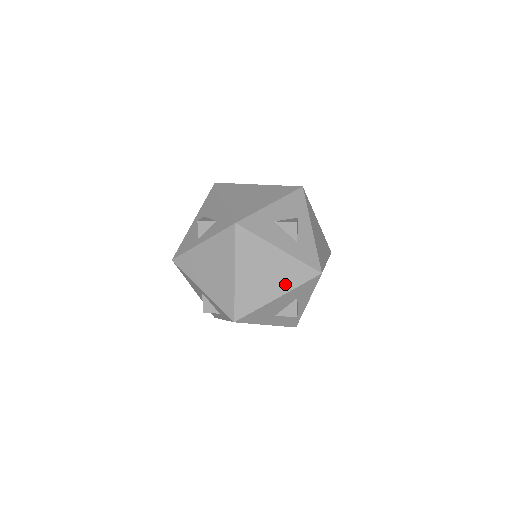
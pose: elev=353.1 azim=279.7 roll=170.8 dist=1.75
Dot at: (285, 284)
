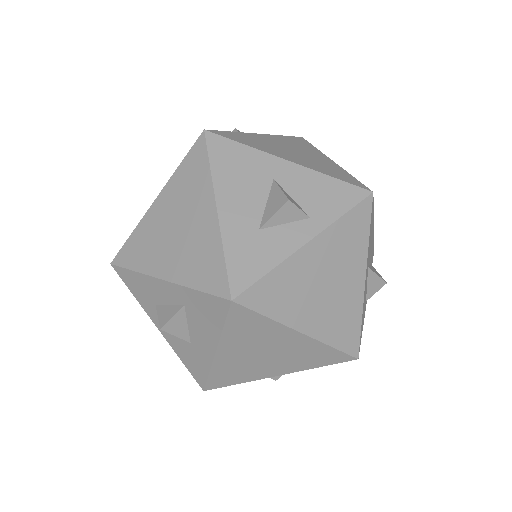
Dot at: occluded
